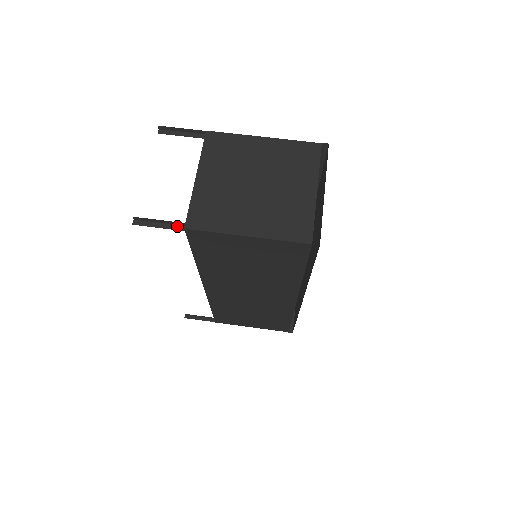
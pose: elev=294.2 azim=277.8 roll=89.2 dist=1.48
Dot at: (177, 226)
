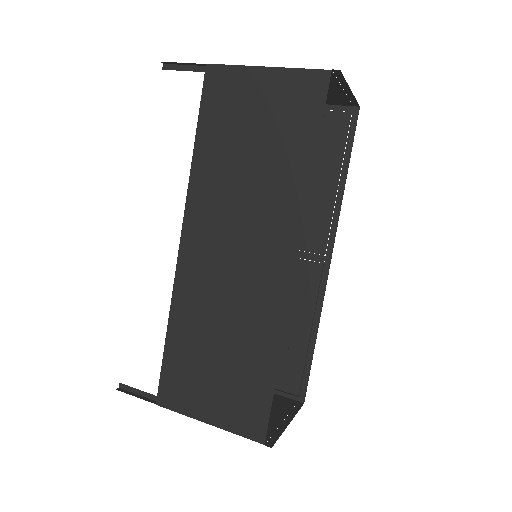
Dot at: (199, 71)
